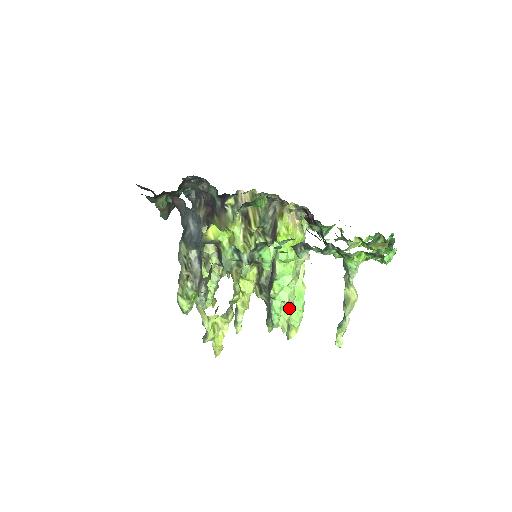
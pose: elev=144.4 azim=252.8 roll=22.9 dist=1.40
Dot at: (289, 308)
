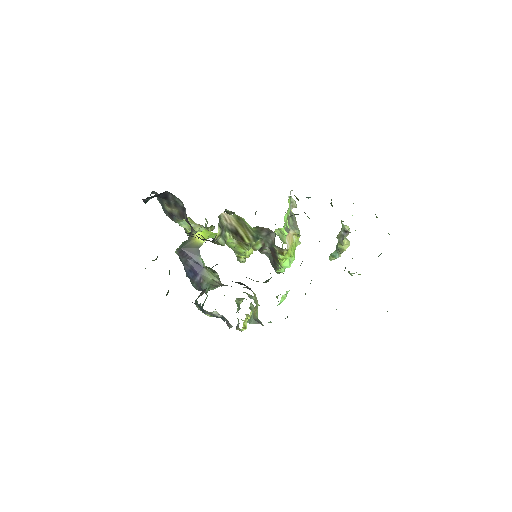
Dot at: occluded
